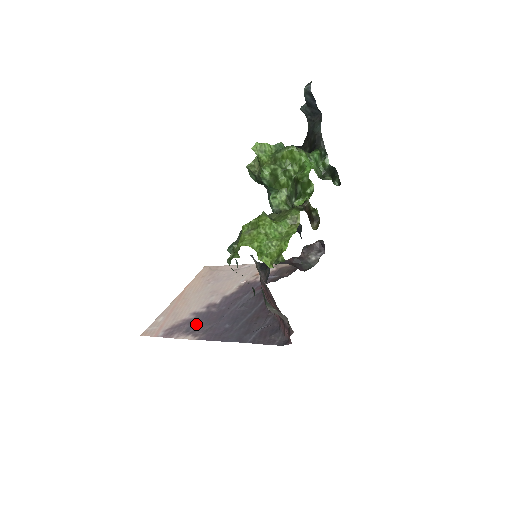
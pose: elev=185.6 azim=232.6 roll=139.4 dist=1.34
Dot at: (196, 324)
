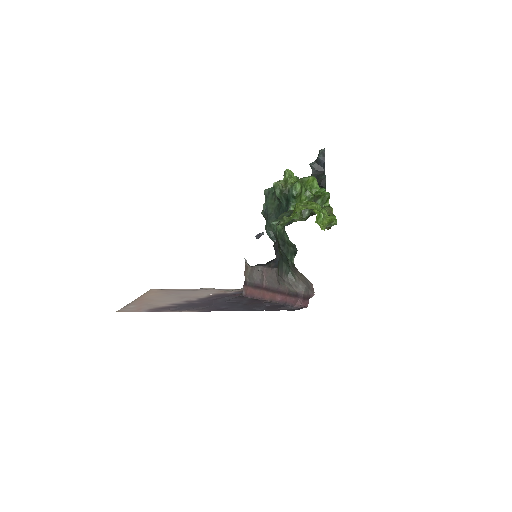
Dot at: (185, 307)
